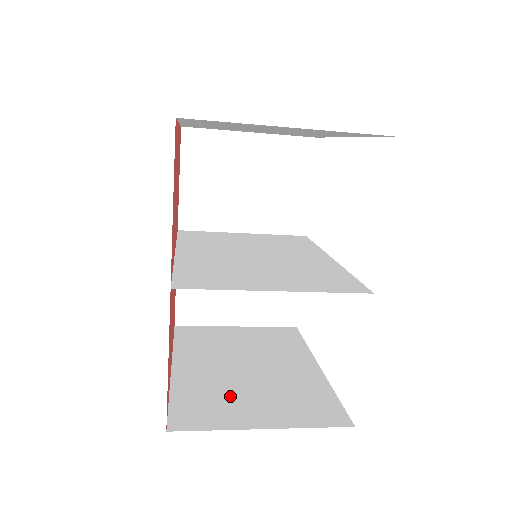
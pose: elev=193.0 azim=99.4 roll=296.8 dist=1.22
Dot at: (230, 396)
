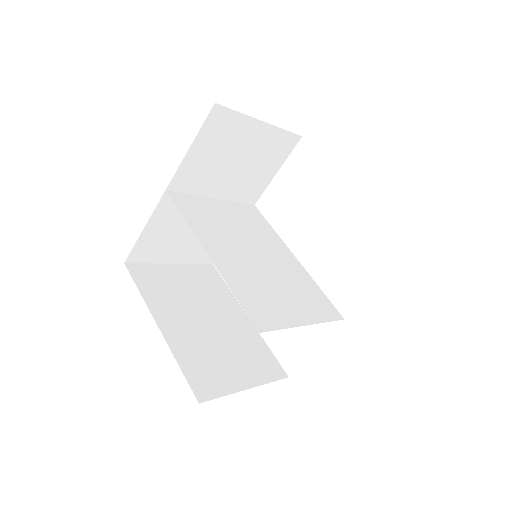
Dot at: (215, 358)
